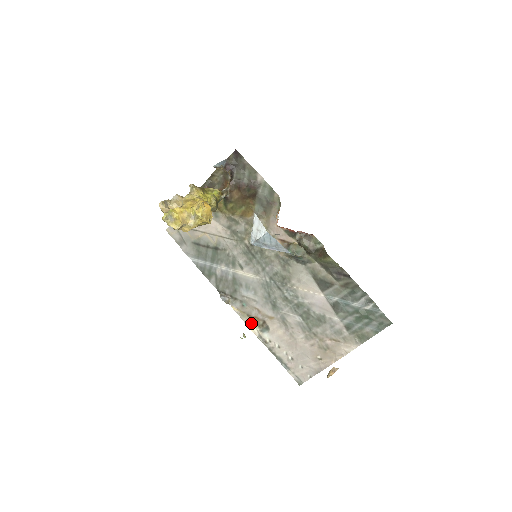
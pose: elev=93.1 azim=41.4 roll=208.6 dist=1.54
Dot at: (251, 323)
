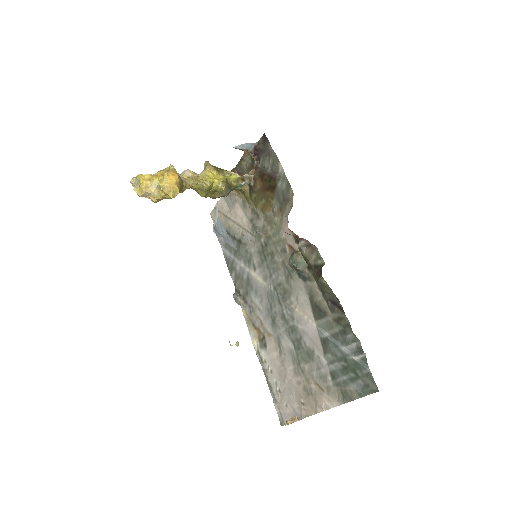
Dot at: (254, 334)
